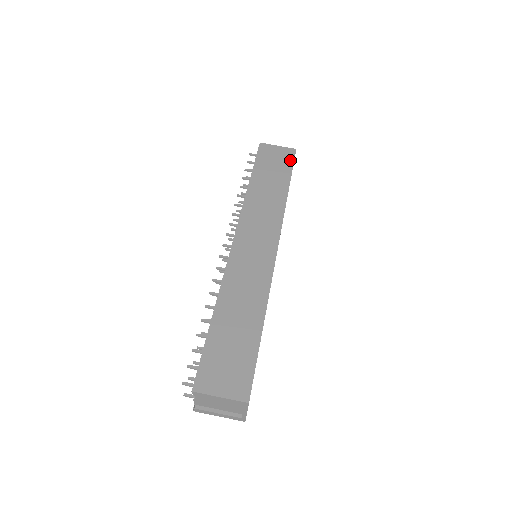
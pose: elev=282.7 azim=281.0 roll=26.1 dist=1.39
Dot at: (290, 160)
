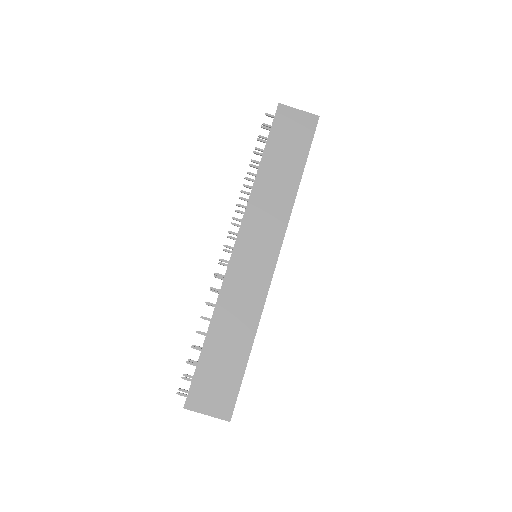
Dot at: (309, 134)
